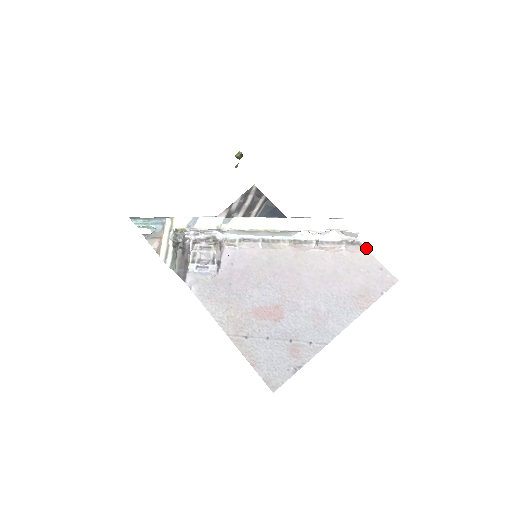
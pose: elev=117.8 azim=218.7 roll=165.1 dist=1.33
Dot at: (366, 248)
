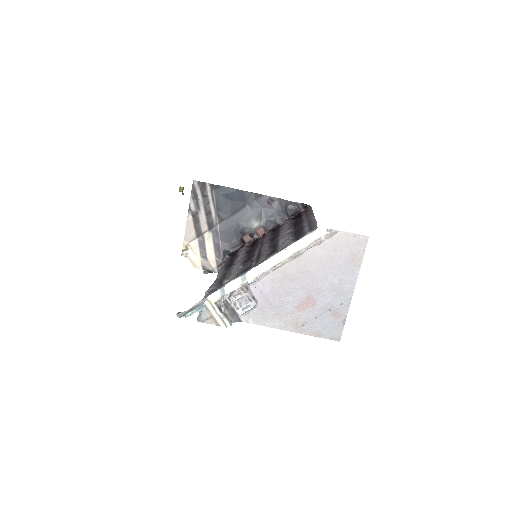
Dot at: (338, 231)
